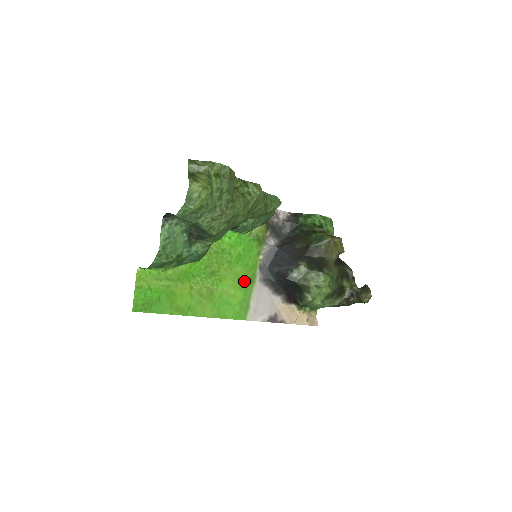
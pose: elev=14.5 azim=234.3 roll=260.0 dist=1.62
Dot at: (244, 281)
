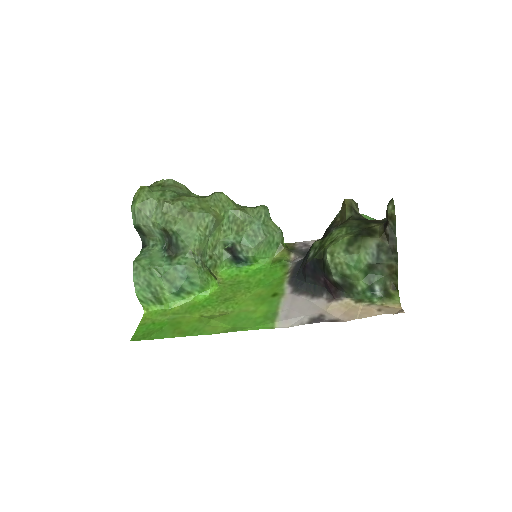
Dot at: (268, 297)
